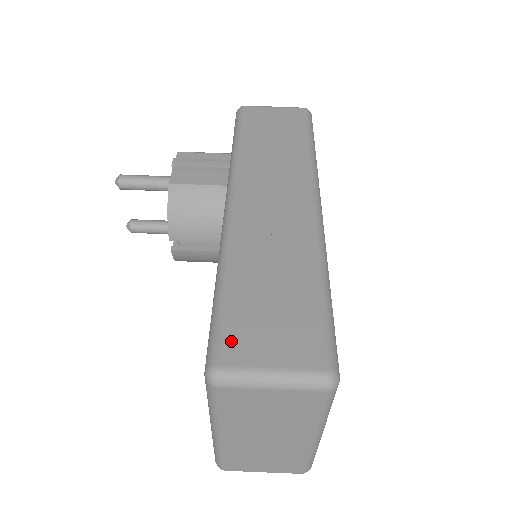
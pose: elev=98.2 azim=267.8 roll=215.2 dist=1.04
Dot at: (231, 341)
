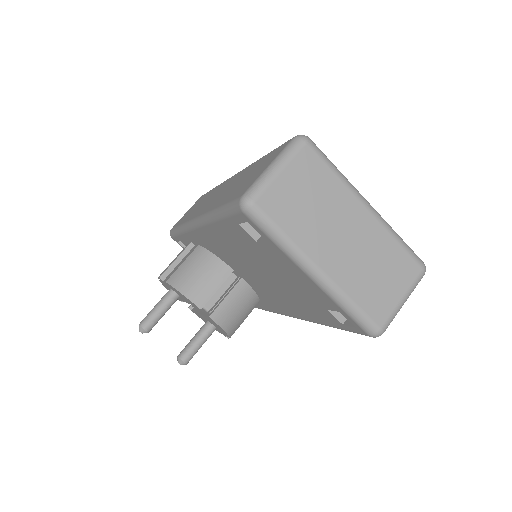
Dot at: (239, 193)
